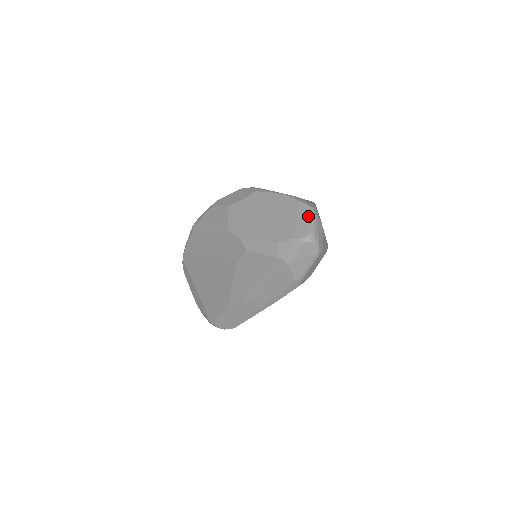
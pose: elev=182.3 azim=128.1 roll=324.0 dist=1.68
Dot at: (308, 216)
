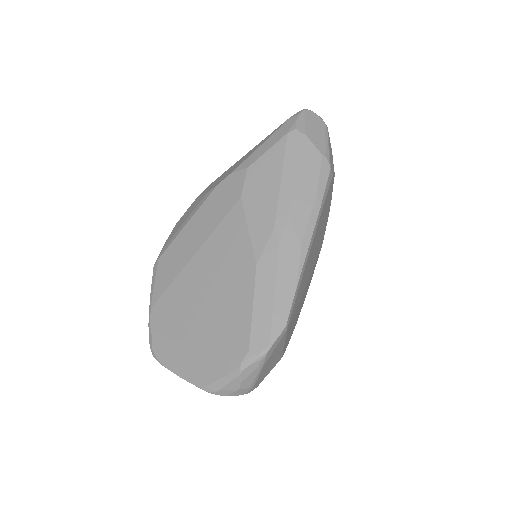
Dot at: occluded
